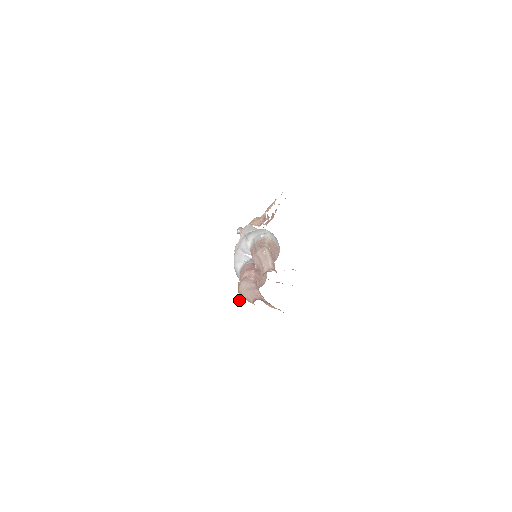
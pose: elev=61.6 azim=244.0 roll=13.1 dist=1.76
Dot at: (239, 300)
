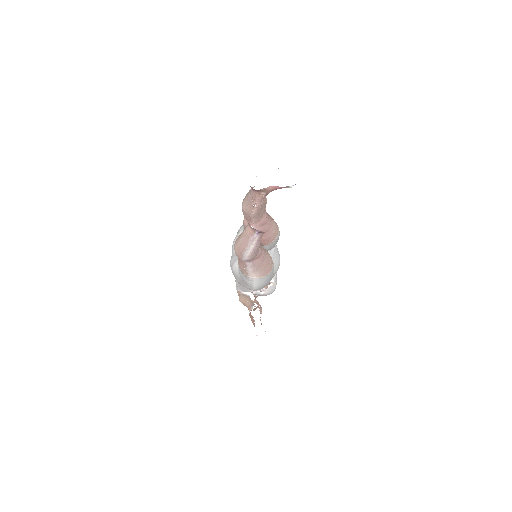
Dot at: (253, 324)
